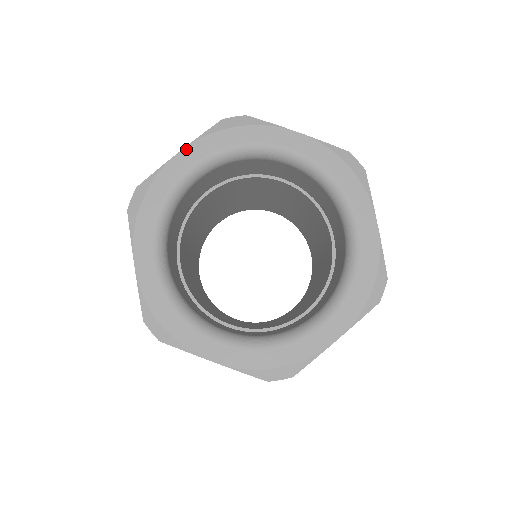
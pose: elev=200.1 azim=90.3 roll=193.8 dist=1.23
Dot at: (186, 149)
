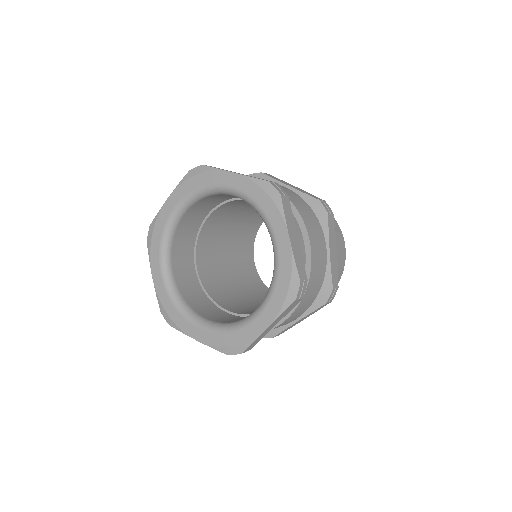
Dot at: (171, 196)
